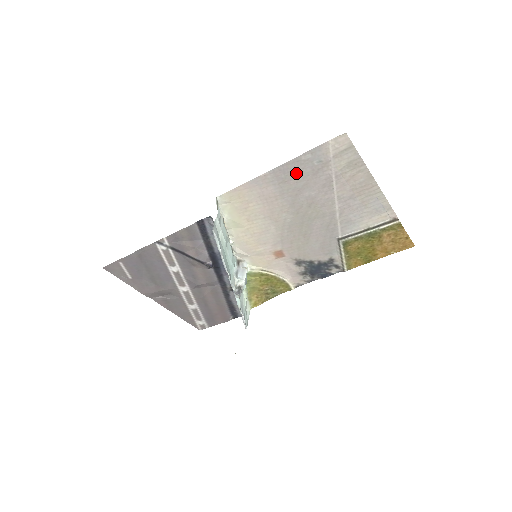
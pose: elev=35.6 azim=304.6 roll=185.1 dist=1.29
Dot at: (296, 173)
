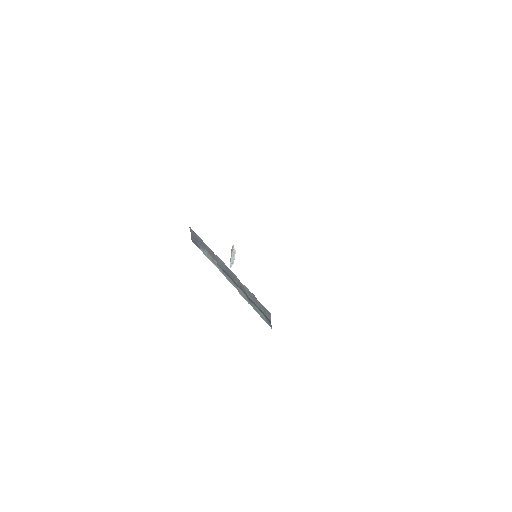
Dot at: occluded
